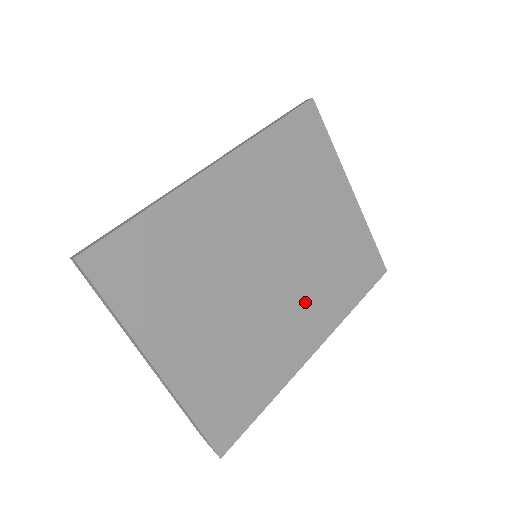
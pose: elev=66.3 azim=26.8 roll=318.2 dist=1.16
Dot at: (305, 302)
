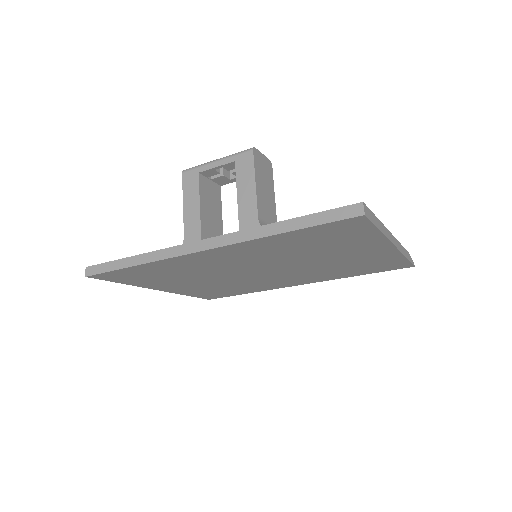
Dot at: (296, 277)
